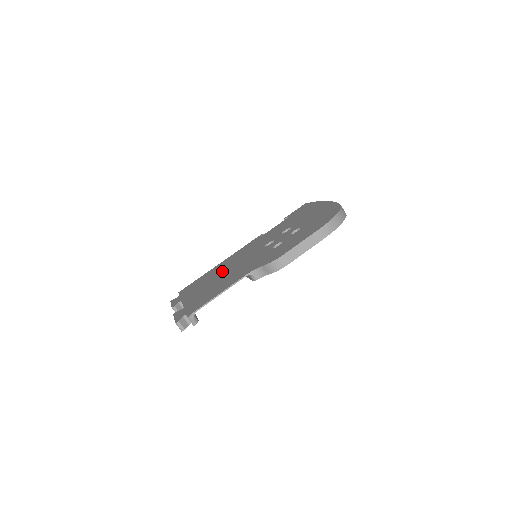
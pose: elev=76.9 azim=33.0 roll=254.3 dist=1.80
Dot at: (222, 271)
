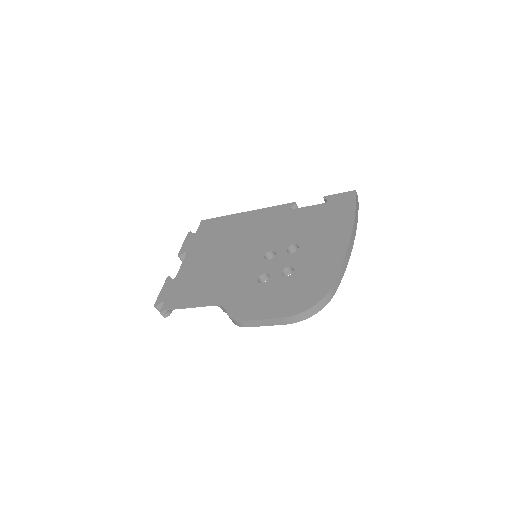
Dot at: (227, 245)
